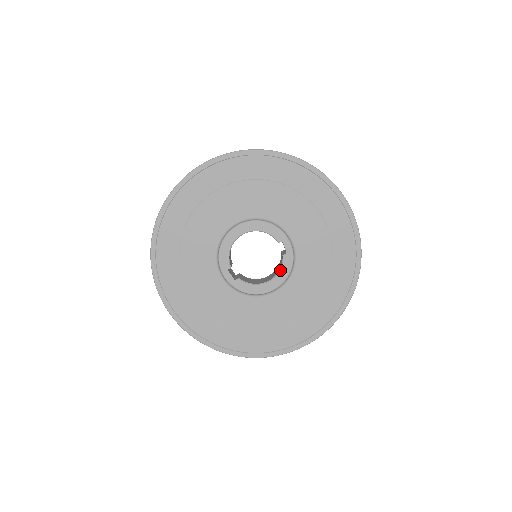
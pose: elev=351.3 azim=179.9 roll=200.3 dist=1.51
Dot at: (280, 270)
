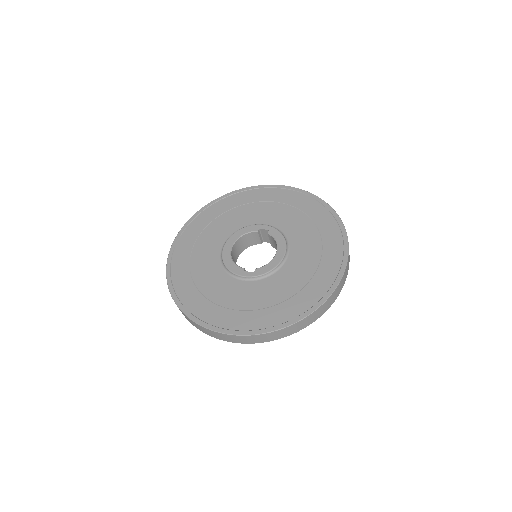
Dot at: (276, 241)
